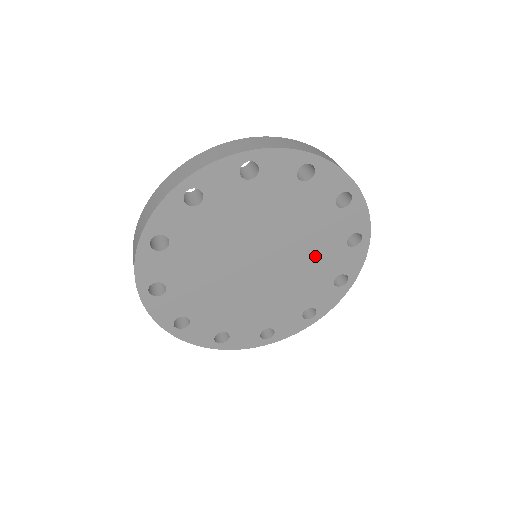
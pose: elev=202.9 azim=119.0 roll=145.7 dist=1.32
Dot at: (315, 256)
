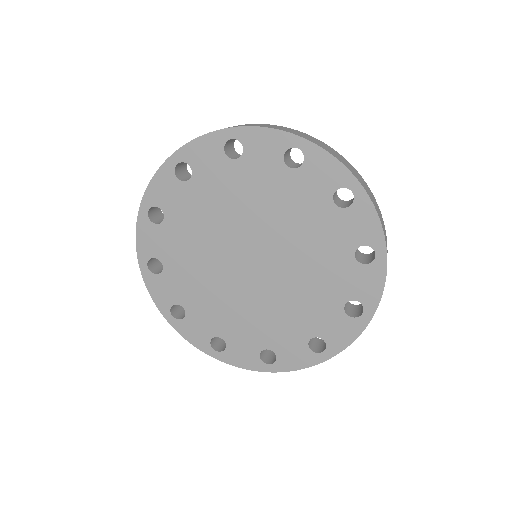
Dot at: (308, 234)
